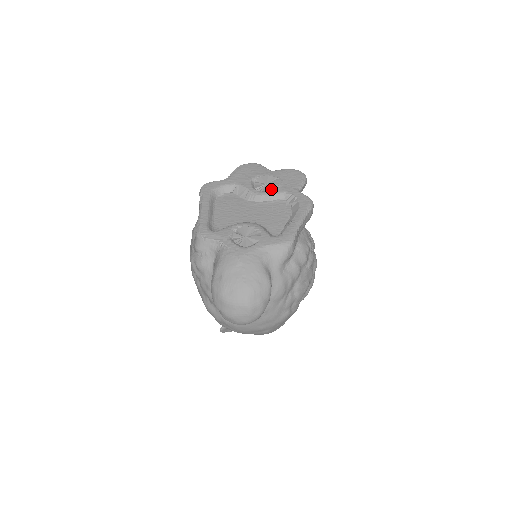
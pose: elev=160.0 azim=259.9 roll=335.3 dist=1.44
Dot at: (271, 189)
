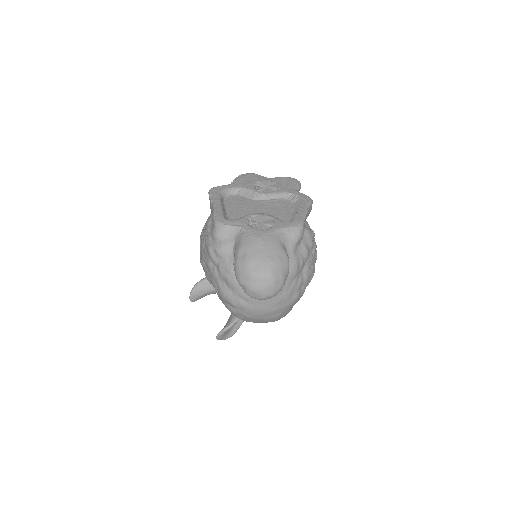
Dot at: (273, 190)
